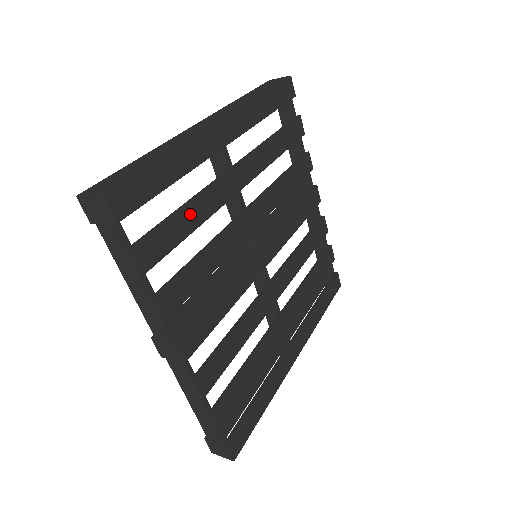
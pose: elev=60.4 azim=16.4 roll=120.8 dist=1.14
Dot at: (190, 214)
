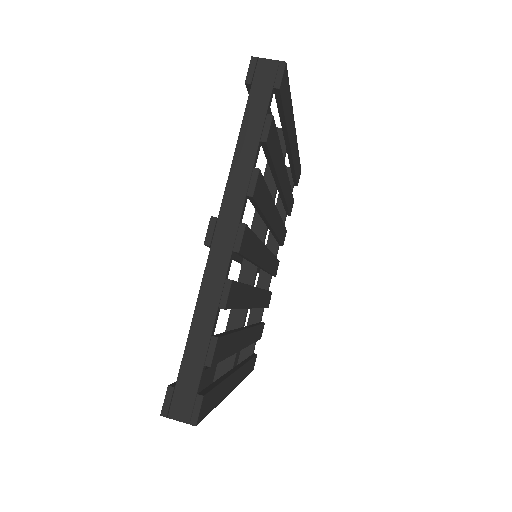
Dot at: (278, 154)
